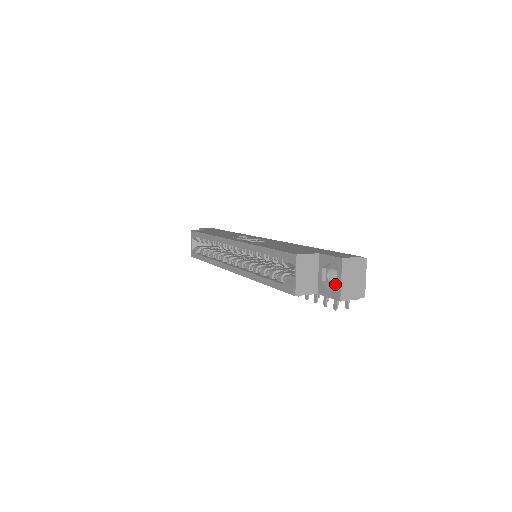
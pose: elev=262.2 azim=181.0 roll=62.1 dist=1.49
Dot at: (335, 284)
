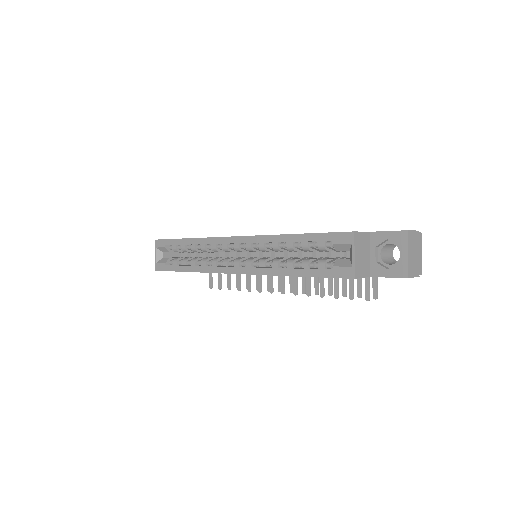
Dot at: (390, 264)
